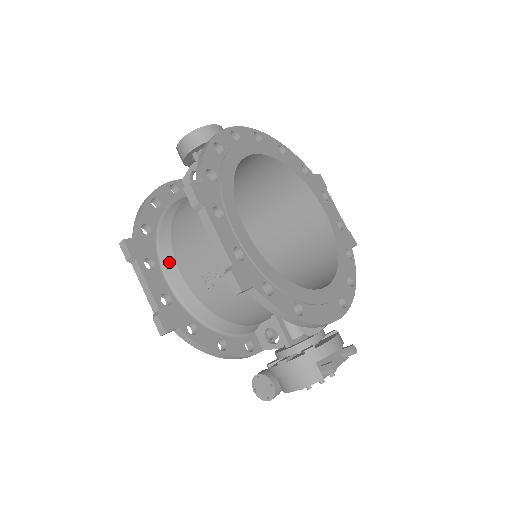
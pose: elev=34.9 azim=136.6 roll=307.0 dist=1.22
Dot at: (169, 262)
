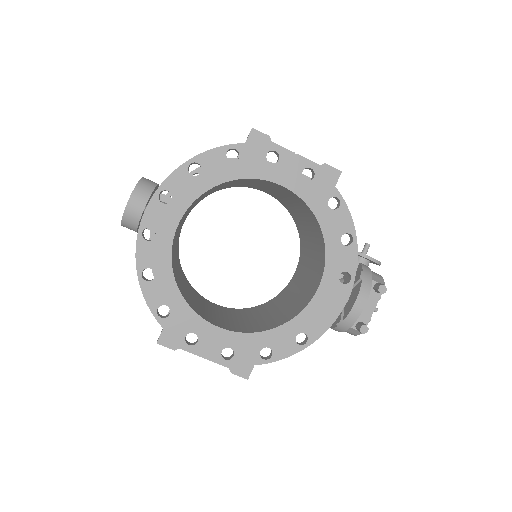
Dot at: occluded
